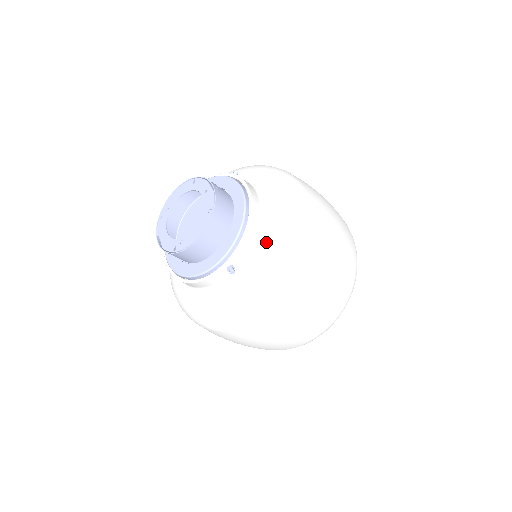
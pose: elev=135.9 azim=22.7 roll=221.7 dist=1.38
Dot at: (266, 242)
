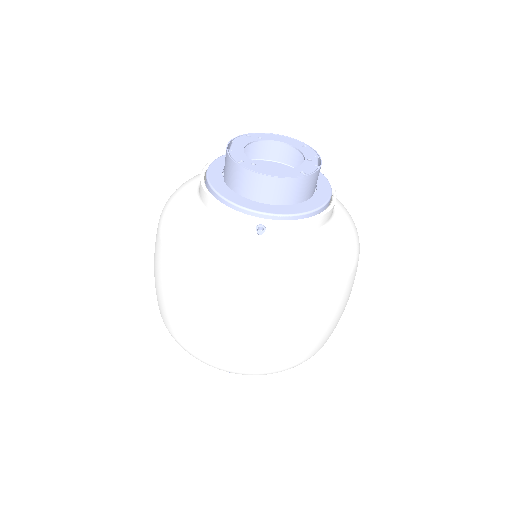
Dot at: (306, 247)
